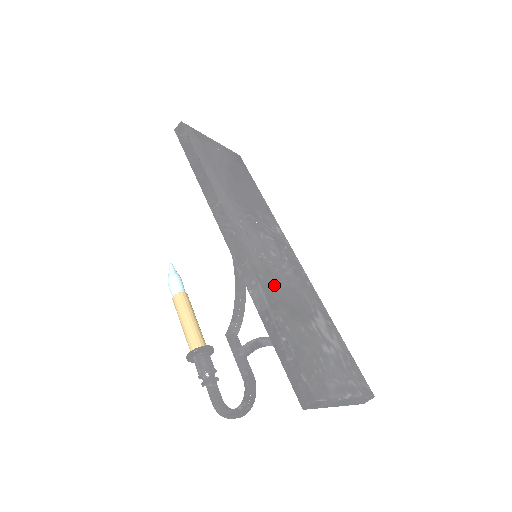
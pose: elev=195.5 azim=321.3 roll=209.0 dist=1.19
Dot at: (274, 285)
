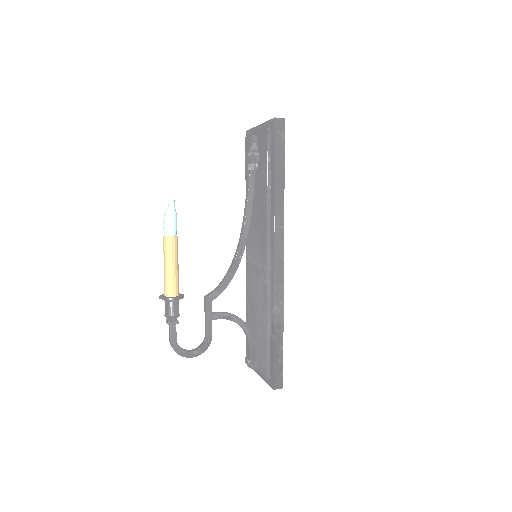
Dot at: occluded
